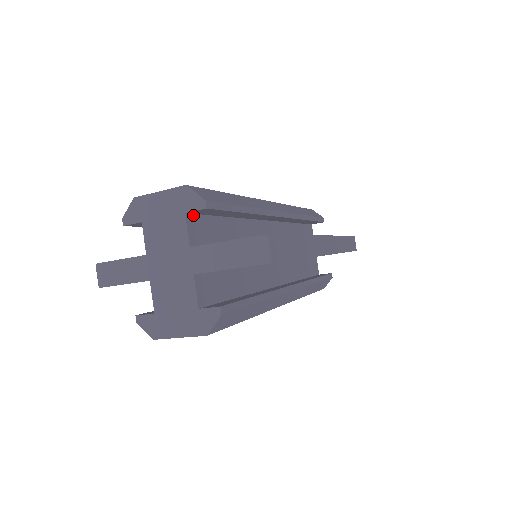
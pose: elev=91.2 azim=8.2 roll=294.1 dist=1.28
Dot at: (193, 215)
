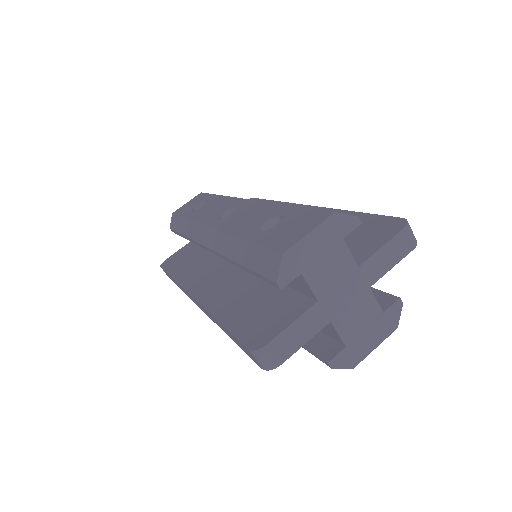
Dot at: occluded
